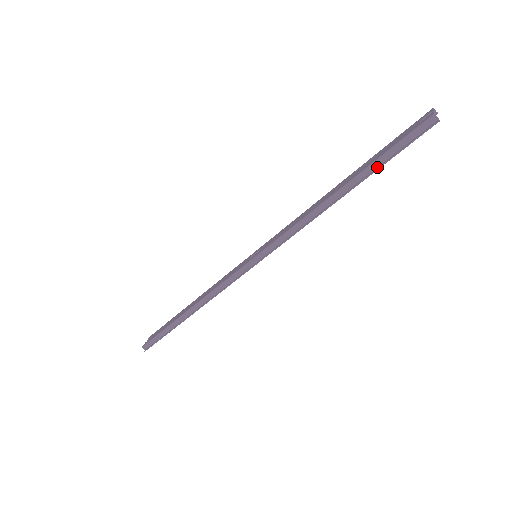
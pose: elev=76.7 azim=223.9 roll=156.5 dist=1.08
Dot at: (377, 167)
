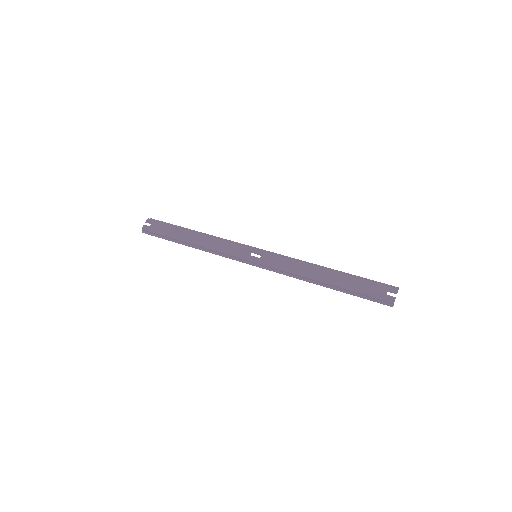
Dot at: (352, 292)
